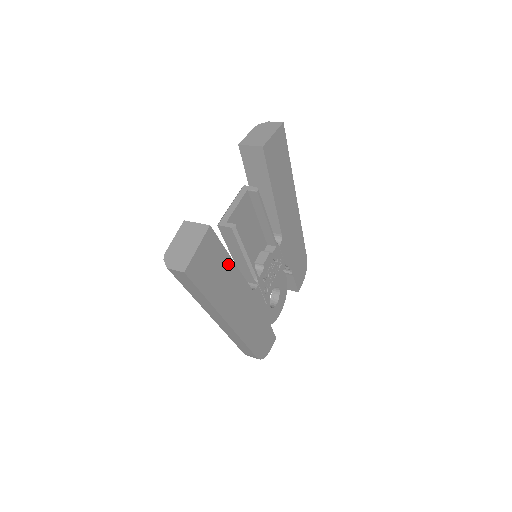
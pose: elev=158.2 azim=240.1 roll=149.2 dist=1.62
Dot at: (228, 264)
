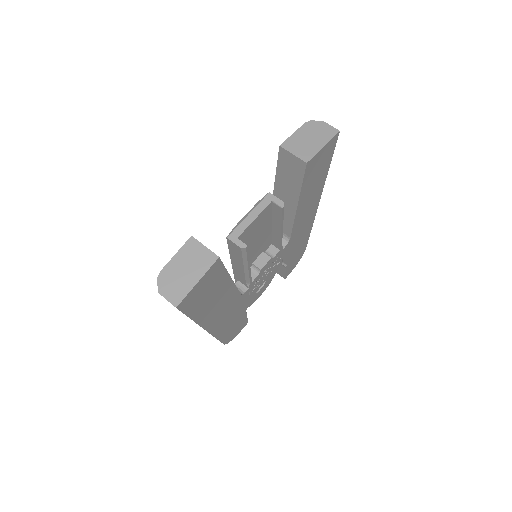
Dot at: (225, 283)
